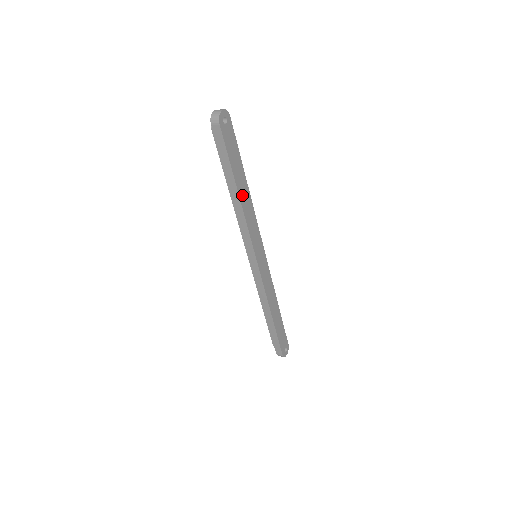
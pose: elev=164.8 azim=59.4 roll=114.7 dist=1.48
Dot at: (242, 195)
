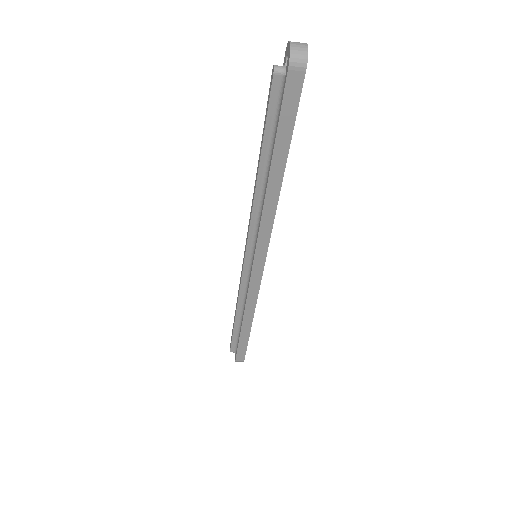
Dot at: occluded
